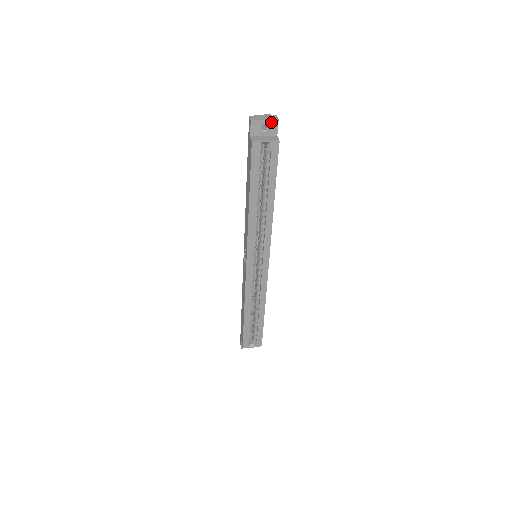
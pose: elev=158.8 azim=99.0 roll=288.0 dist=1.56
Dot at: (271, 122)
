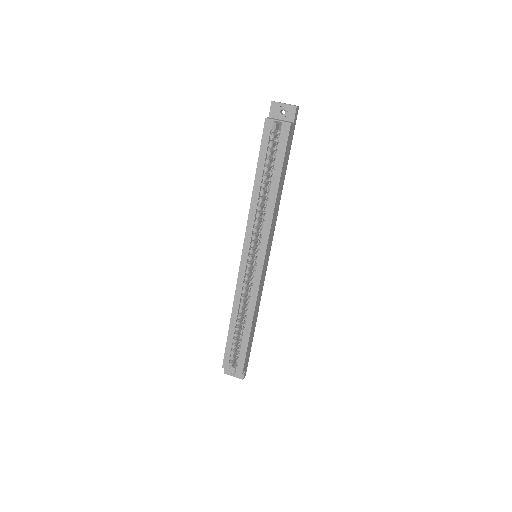
Dot at: (290, 107)
